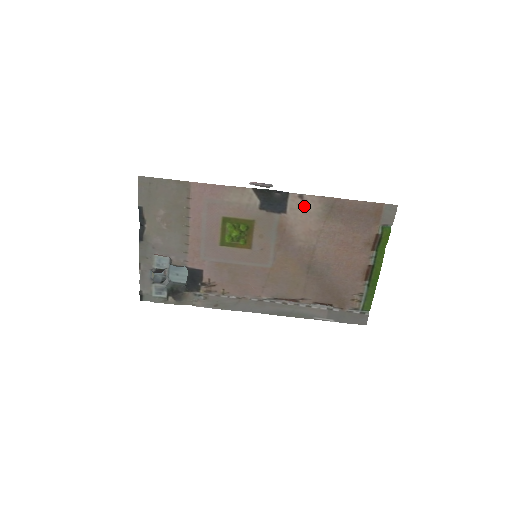
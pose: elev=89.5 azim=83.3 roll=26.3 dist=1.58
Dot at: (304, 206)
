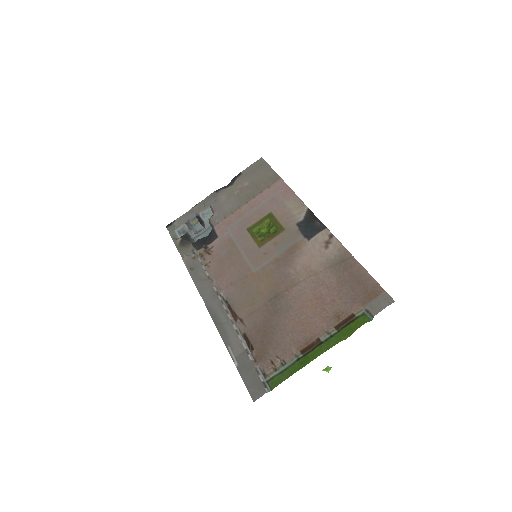
Dot at: (326, 245)
